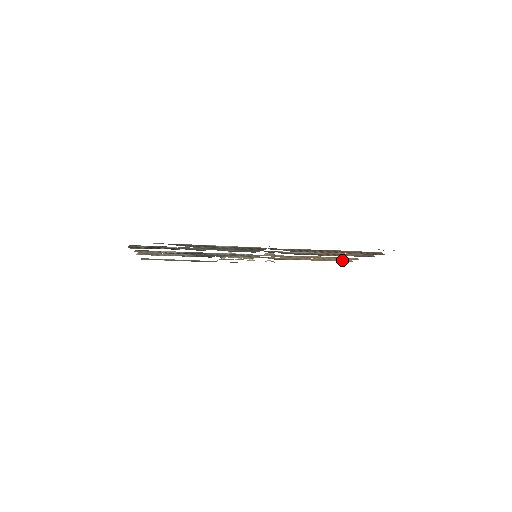
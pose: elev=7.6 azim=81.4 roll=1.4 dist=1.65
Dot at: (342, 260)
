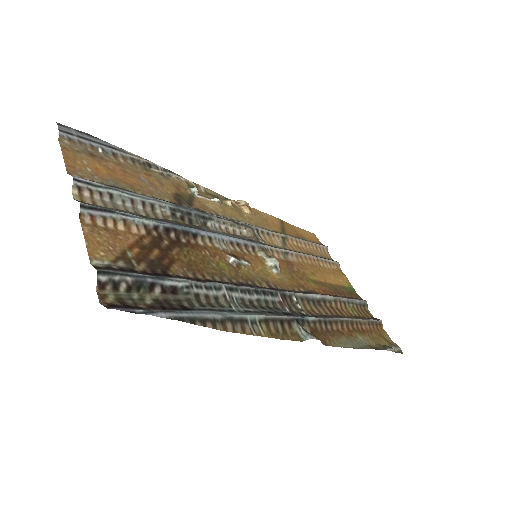
Dot at: (321, 247)
